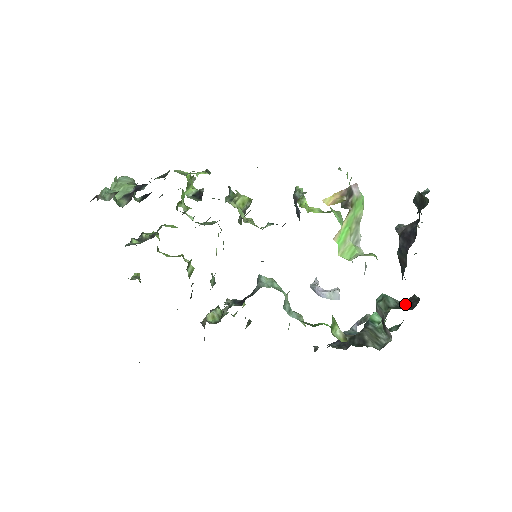
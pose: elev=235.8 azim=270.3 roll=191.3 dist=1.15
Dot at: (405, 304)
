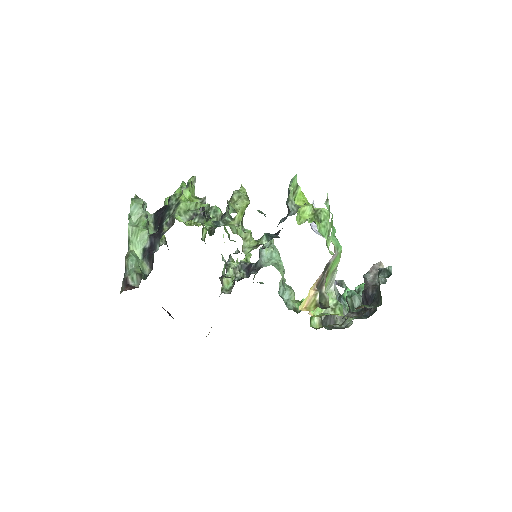
Dot at: occluded
